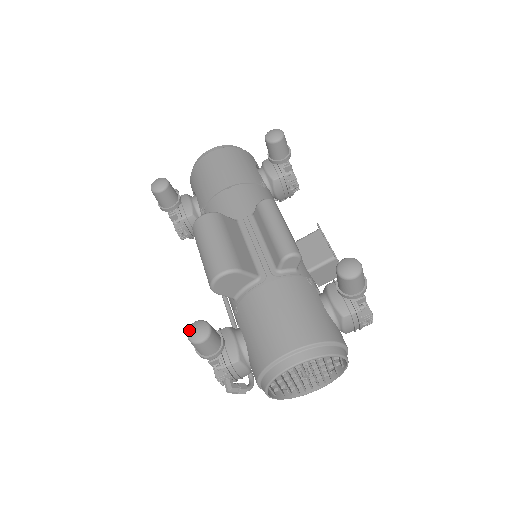
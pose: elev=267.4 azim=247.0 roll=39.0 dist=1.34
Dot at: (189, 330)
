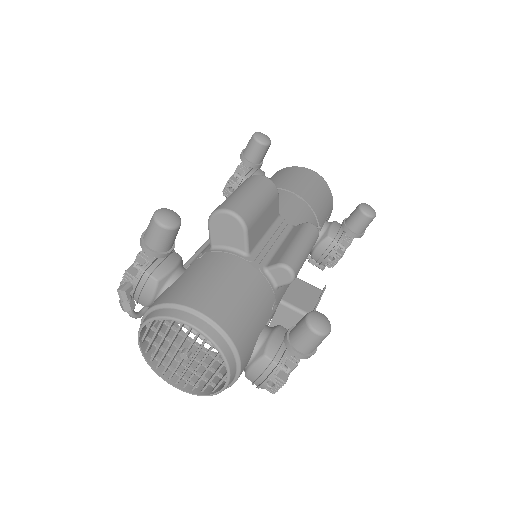
Dot at: (163, 209)
